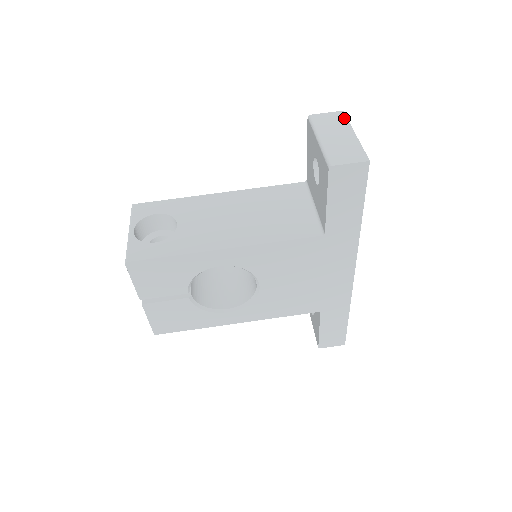
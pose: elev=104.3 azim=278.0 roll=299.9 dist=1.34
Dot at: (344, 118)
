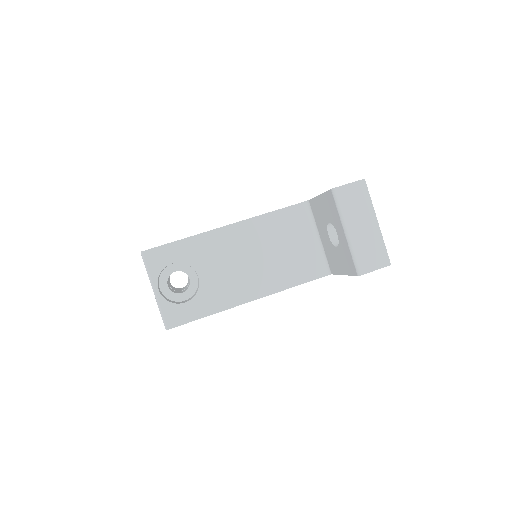
Dot at: (367, 194)
